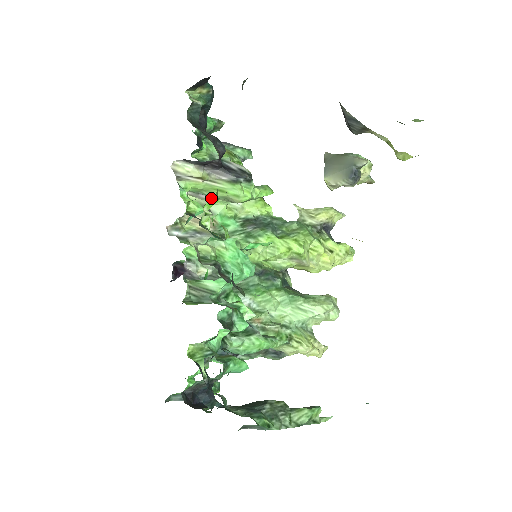
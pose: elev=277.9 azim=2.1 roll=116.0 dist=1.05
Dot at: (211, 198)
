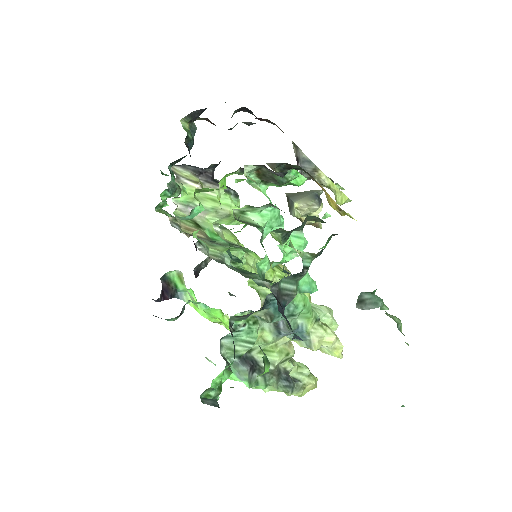
Dot at: (223, 178)
